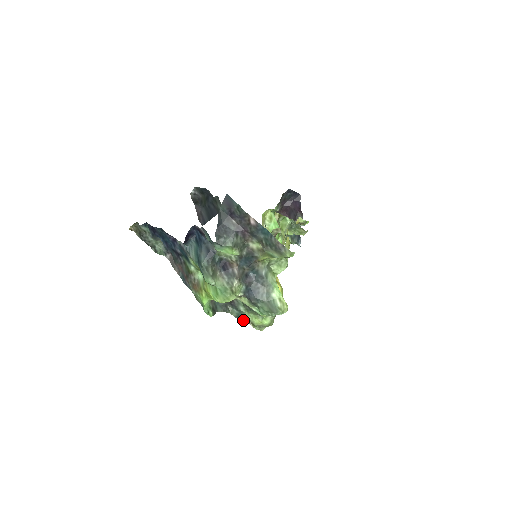
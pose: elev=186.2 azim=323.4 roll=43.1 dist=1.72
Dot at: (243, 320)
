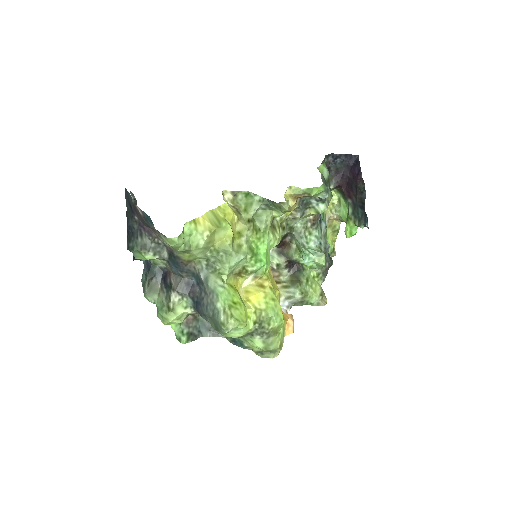
Dot at: (241, 345)
